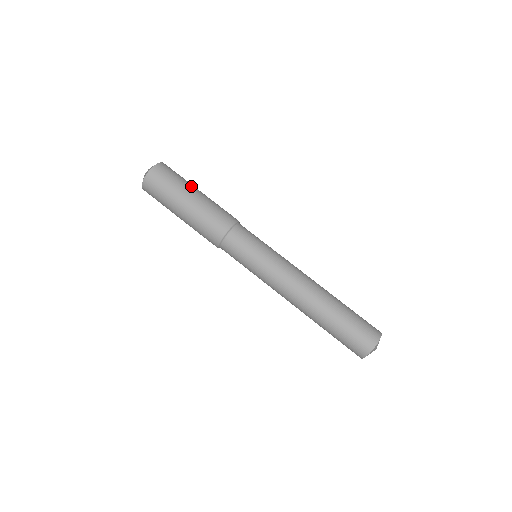
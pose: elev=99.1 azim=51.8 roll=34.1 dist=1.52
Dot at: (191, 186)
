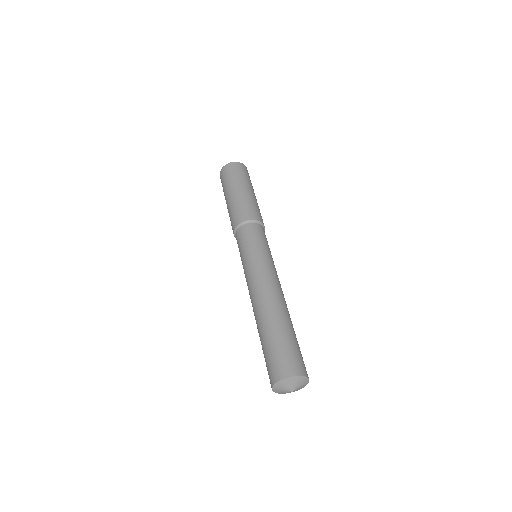
Dot at: occluded
